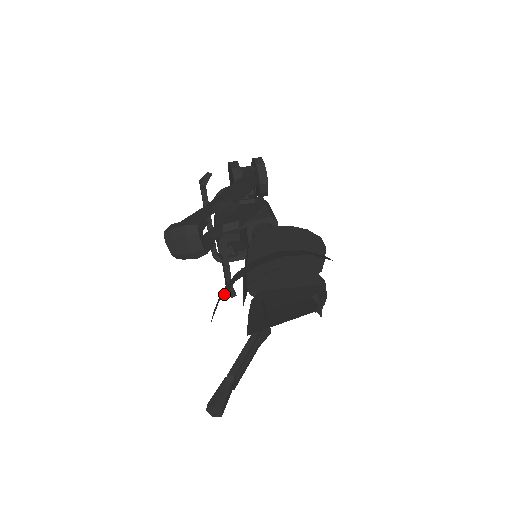
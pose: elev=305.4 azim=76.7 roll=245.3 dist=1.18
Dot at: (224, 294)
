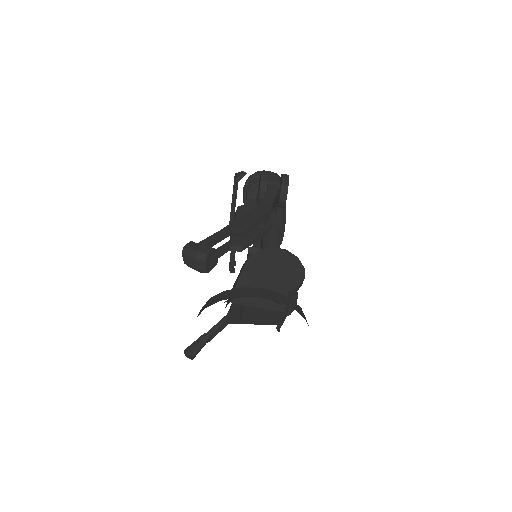
Dot at: (211, 304)
